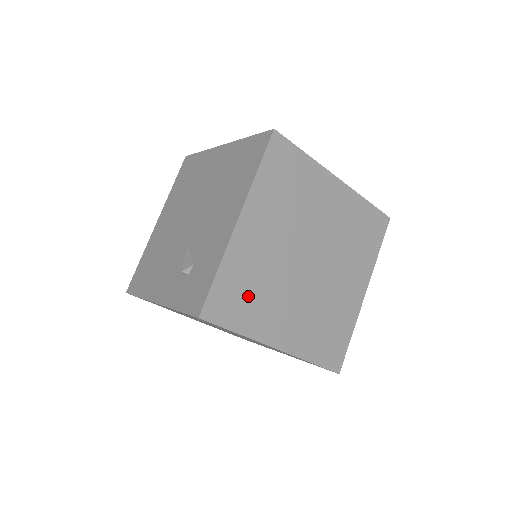
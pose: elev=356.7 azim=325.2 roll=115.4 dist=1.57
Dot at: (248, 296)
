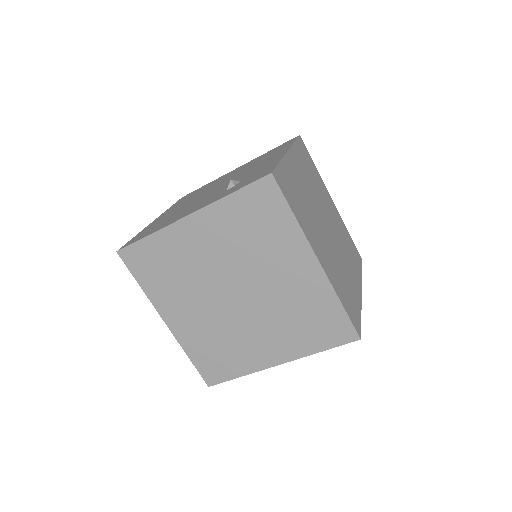
Dot at: (298, 200)
